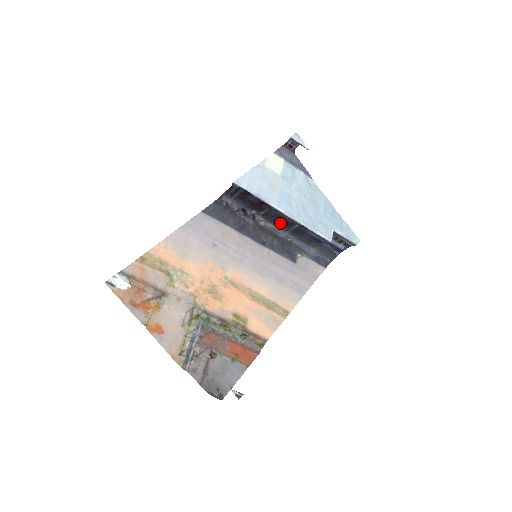
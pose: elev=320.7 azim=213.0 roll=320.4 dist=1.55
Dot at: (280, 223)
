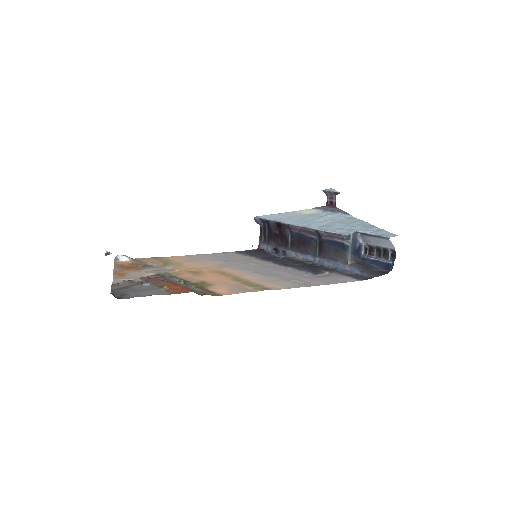
Dot at: (304, 246)
